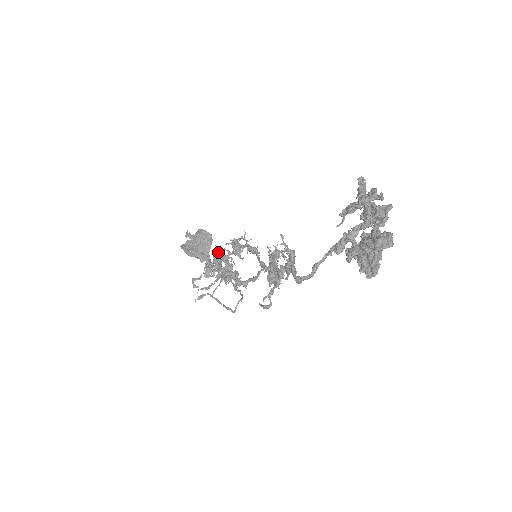
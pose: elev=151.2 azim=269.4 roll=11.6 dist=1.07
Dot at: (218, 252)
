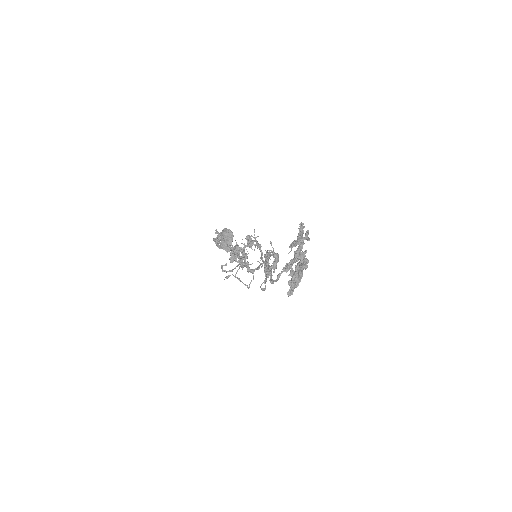
Dot at: (237, 246)
